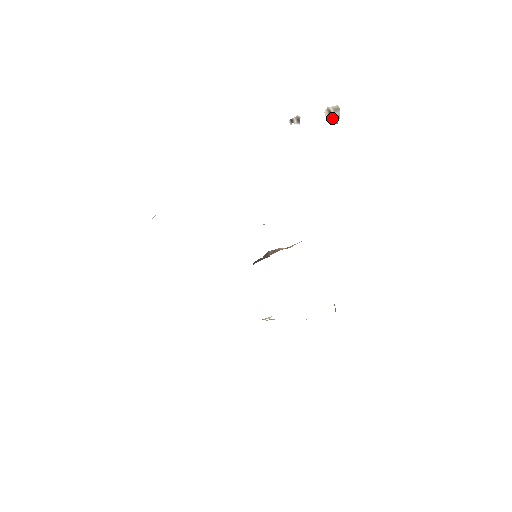
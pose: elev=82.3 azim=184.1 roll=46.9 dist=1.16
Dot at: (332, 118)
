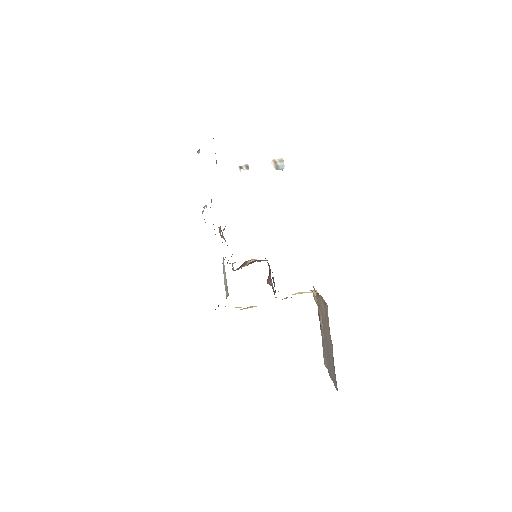
Dot at: (278, 166)
